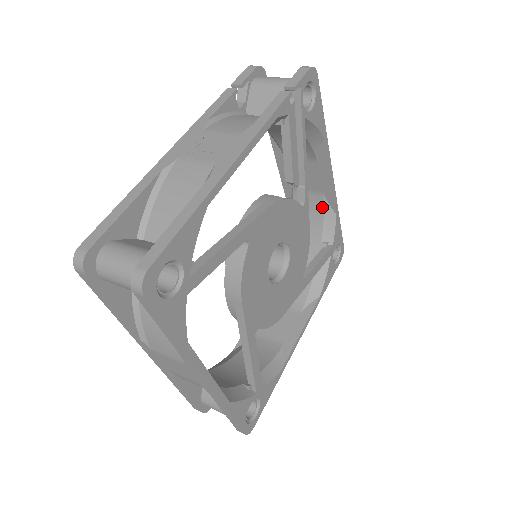
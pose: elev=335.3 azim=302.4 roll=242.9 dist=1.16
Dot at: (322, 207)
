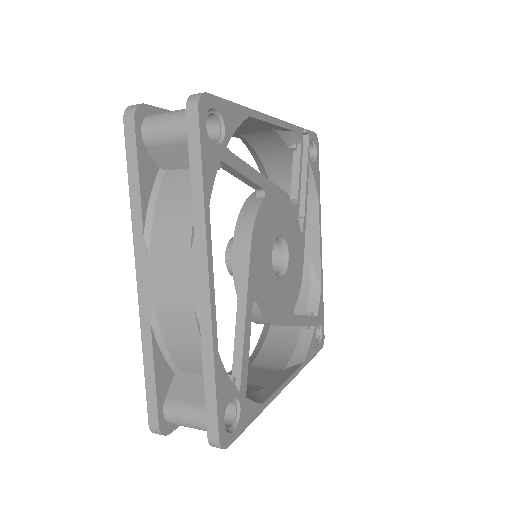
Dot at: (309, 277)
